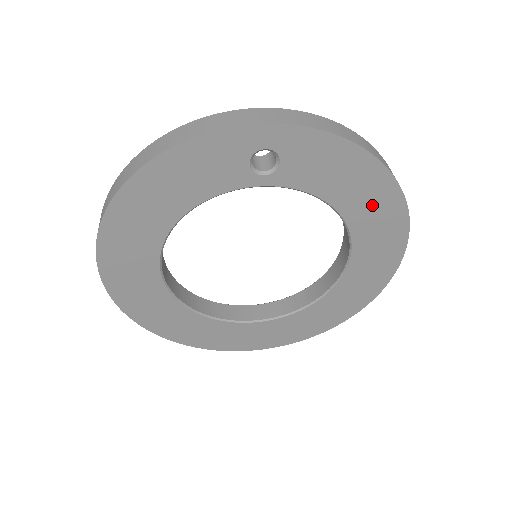
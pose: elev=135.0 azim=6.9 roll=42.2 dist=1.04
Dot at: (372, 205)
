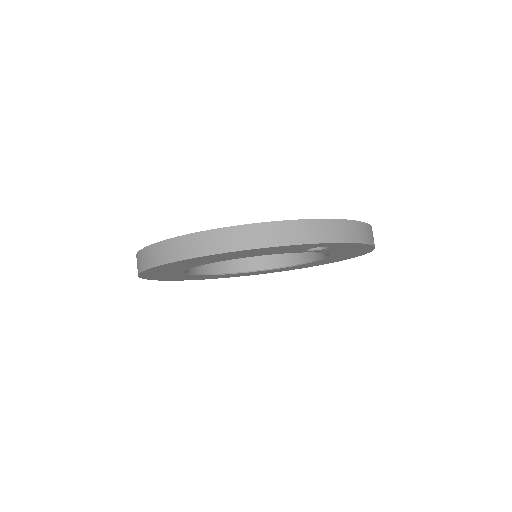
Dot at: (349, 254)
